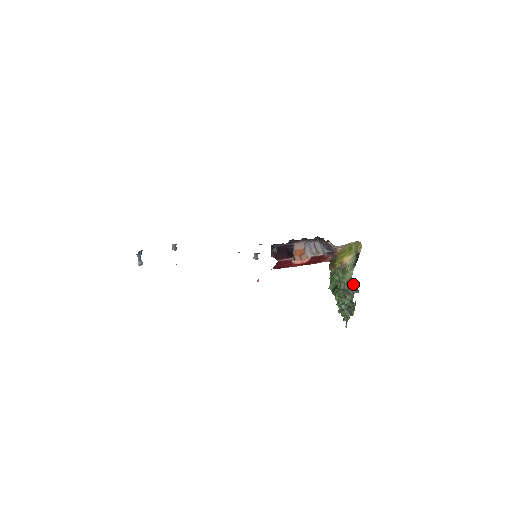
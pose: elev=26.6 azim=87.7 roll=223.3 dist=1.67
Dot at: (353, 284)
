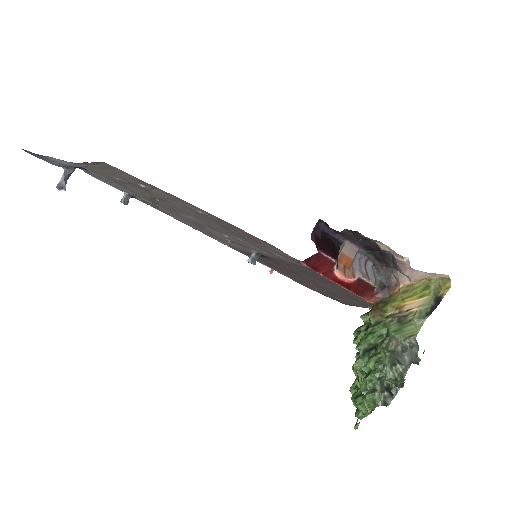
Dot at: (414, 346)
